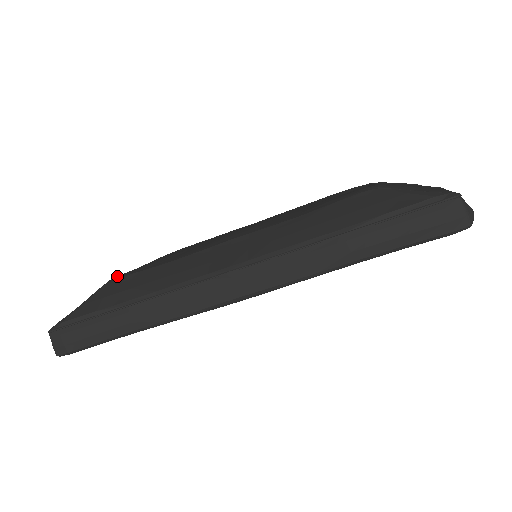
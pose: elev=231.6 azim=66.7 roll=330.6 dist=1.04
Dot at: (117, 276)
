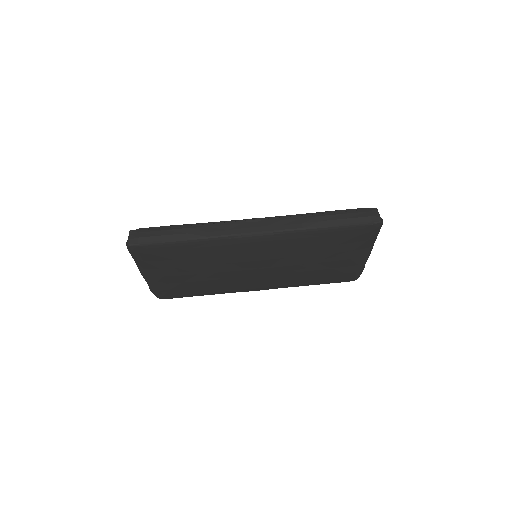
Dot at: occluded
